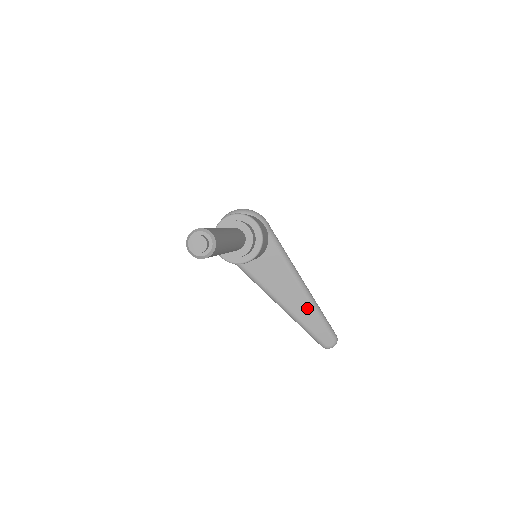
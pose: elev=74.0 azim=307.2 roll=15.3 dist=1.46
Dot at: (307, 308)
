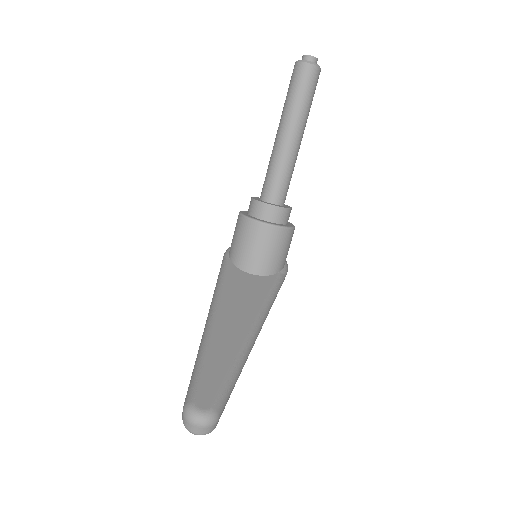
Dot at: (234, 343)
